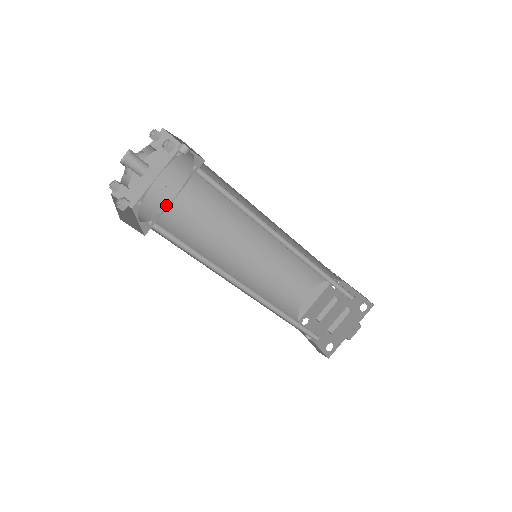
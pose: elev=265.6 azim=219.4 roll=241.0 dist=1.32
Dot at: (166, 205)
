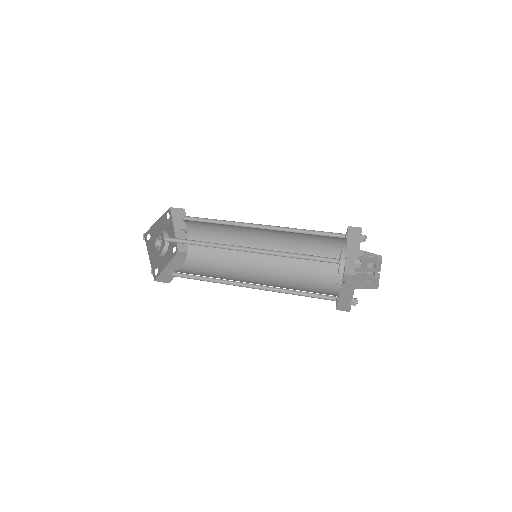
Dot at: occluded
